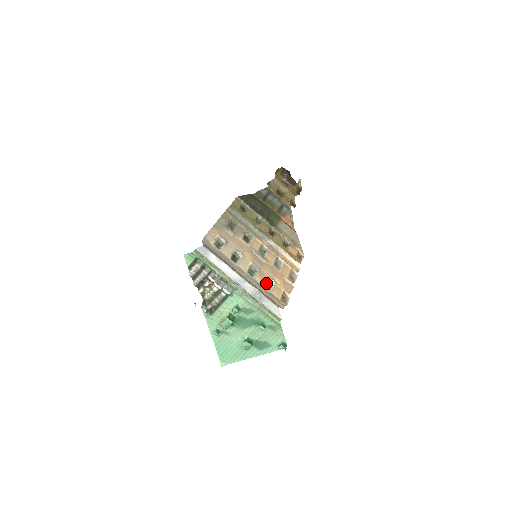
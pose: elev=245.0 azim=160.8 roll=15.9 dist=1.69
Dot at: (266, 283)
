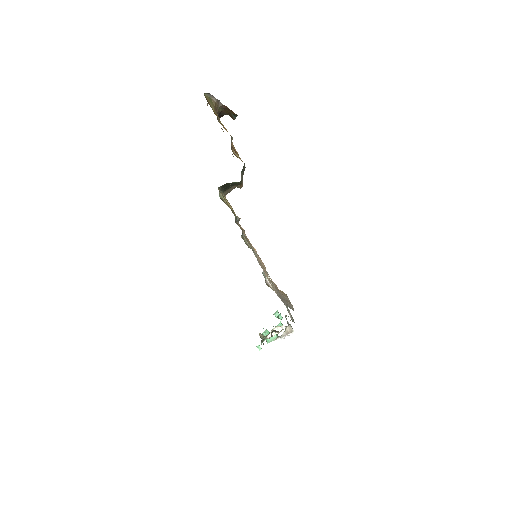
Dot at: (263, 275)
